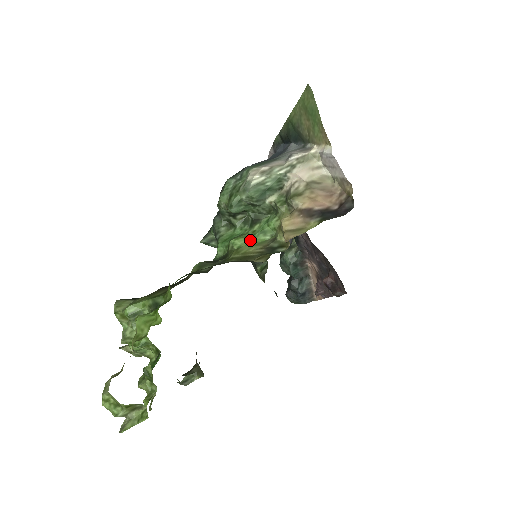
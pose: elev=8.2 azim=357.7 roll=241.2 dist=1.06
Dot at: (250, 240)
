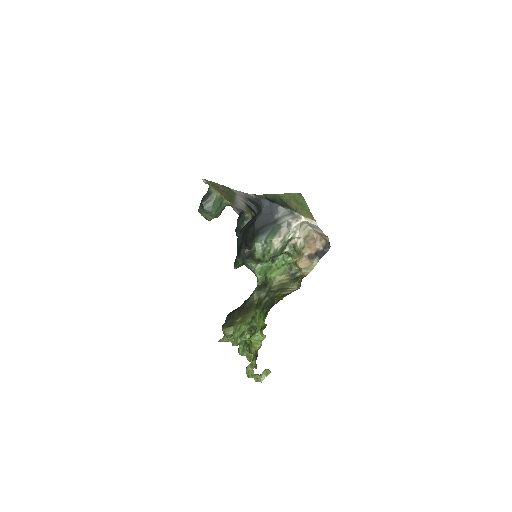
Dot at: (278, 272)
